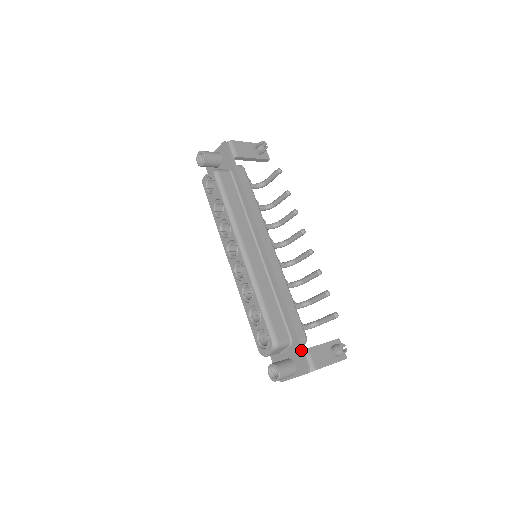
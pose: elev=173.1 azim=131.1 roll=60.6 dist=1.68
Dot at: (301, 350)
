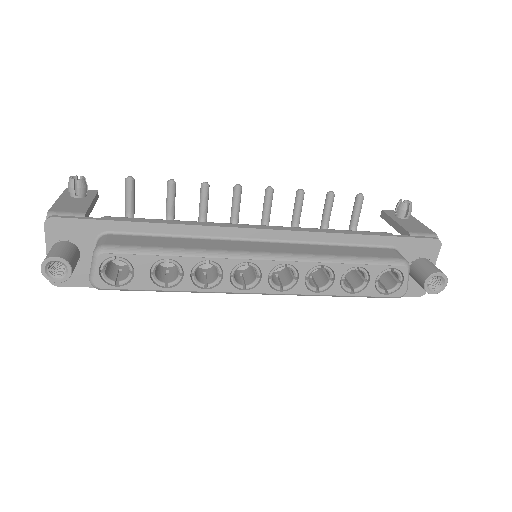
Dot at: (414, 238)
